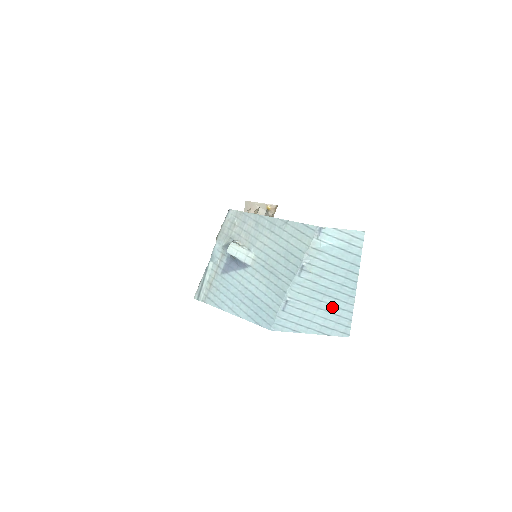
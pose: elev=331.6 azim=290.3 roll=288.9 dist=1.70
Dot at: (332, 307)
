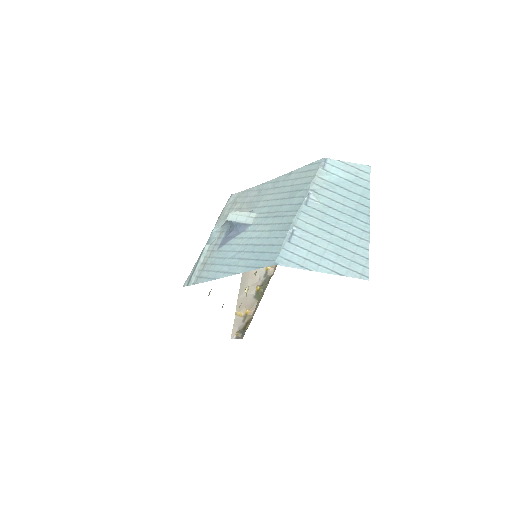
Dot at: (345, 242)
